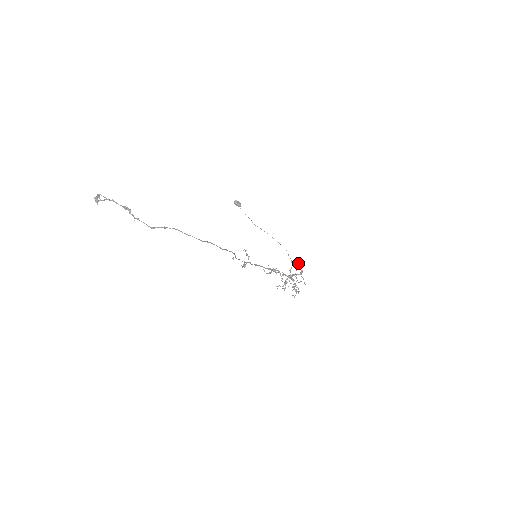
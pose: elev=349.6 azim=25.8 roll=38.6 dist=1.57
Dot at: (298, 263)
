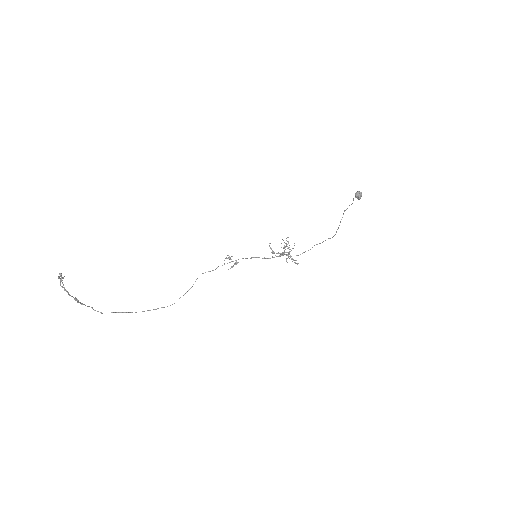
Dot at: occluded
